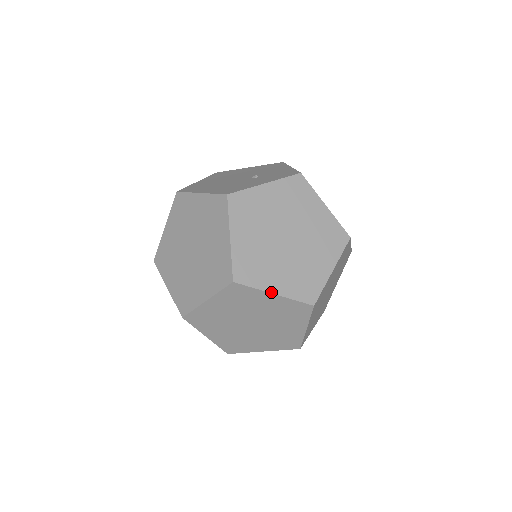
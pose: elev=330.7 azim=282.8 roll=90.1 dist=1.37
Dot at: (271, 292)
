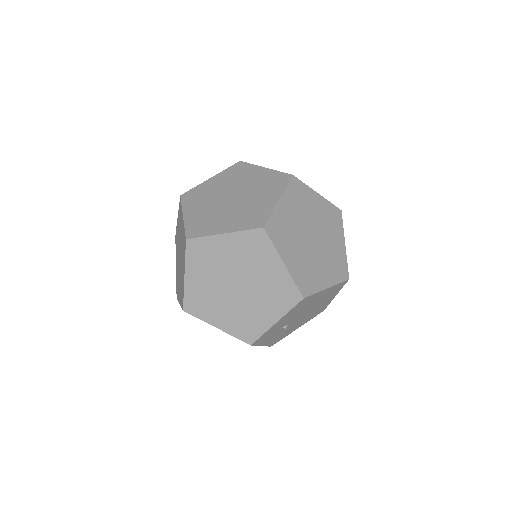
Dot at: (315, 192)
